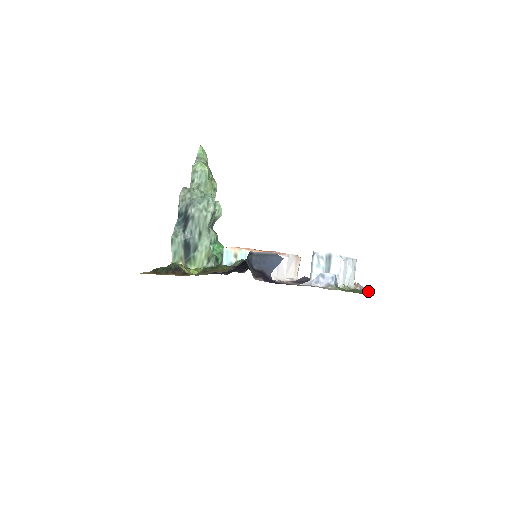
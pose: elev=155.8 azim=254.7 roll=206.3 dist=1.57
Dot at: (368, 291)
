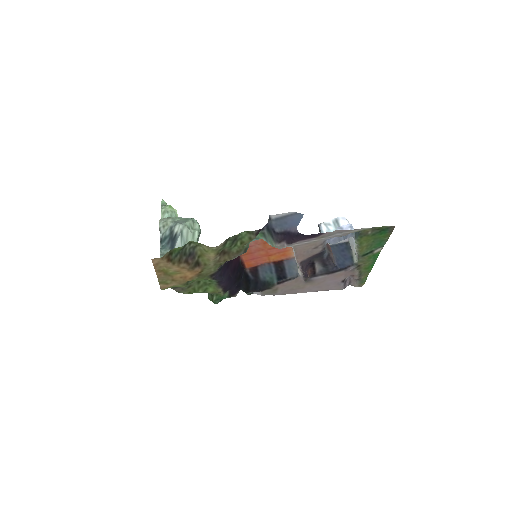
Dot at: (370, 265)
